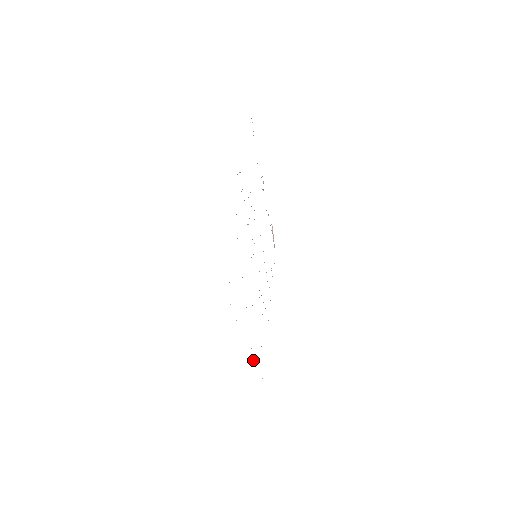
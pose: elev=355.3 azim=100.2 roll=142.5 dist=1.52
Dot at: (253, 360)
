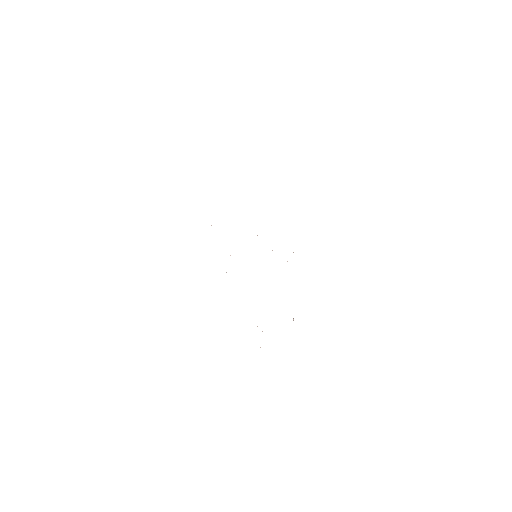
Dot at: occluded
